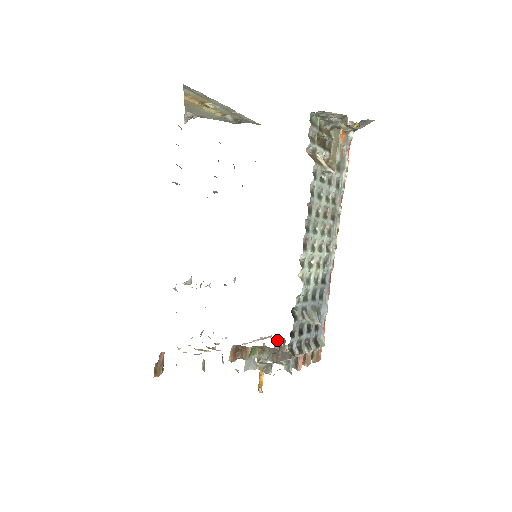
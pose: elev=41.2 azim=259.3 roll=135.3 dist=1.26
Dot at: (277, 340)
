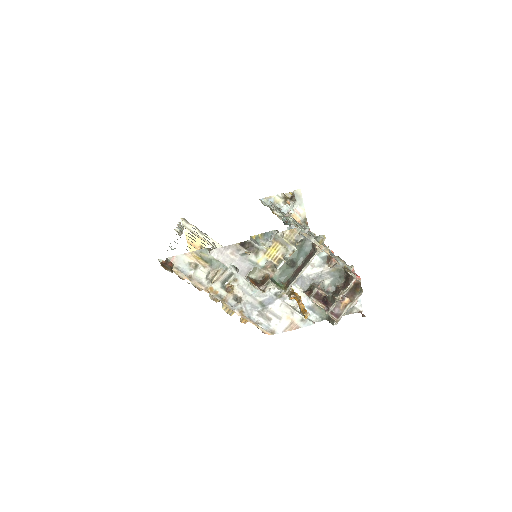
Dot at: (311, 300)
